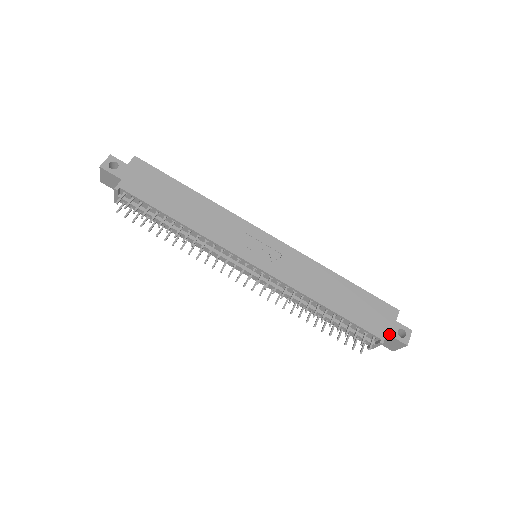
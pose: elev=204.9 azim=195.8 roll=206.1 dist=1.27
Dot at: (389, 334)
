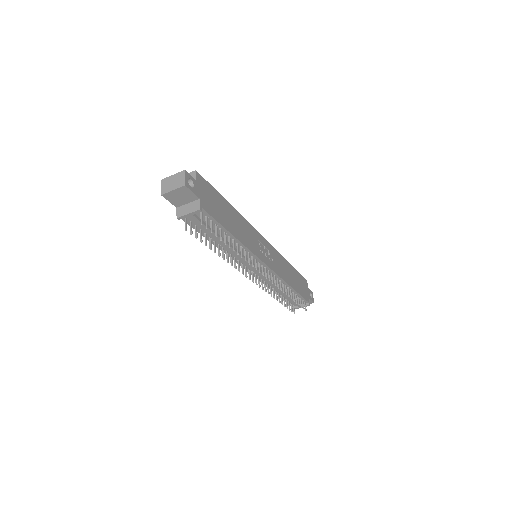
Dot at: (309, 298)
